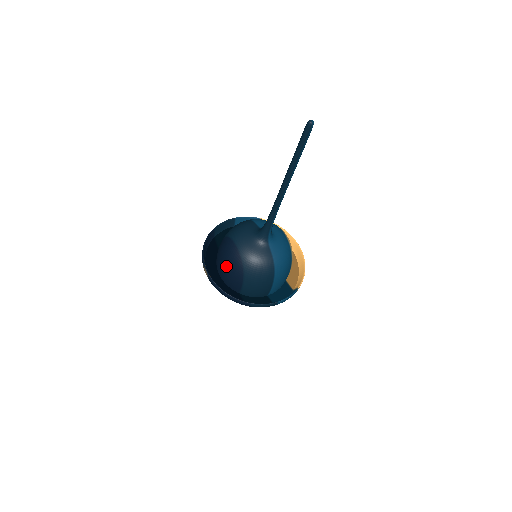
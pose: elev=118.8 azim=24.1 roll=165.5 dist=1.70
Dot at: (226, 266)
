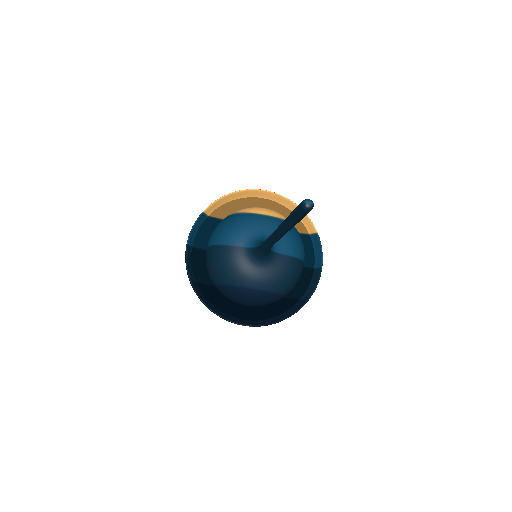
Dot at: occluded
